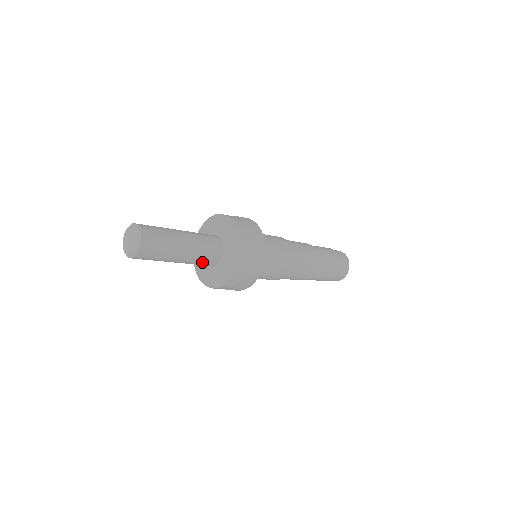
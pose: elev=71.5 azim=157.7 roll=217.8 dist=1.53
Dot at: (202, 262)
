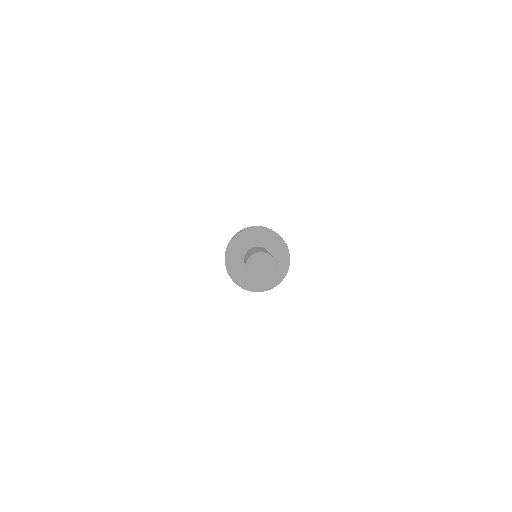
Dot at: occluded
